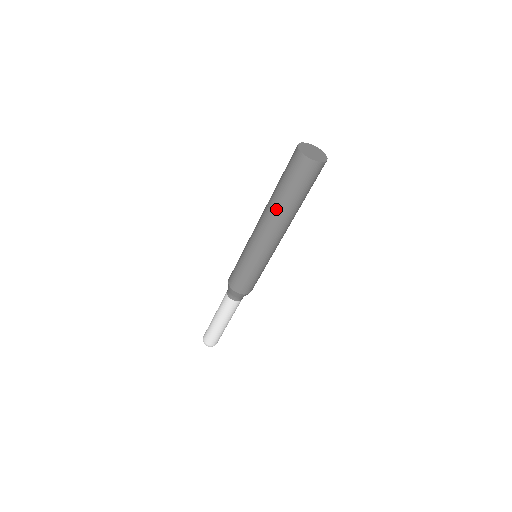
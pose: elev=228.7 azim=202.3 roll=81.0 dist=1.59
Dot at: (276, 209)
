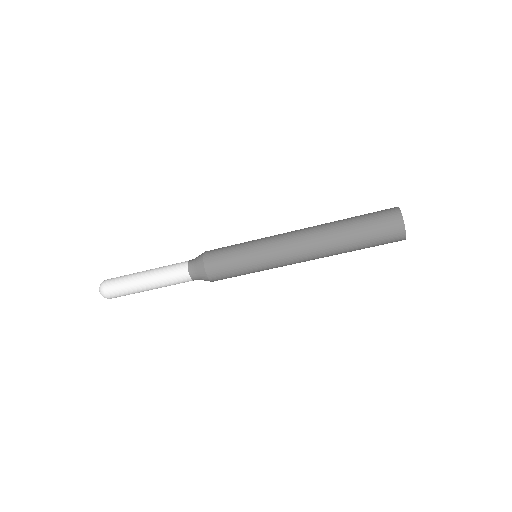
Dot at: (330, 228)
